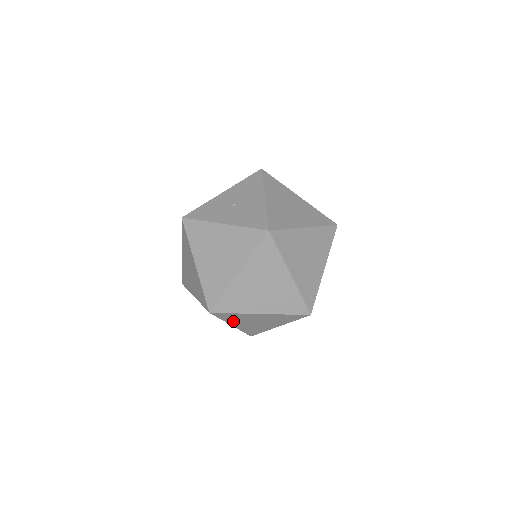
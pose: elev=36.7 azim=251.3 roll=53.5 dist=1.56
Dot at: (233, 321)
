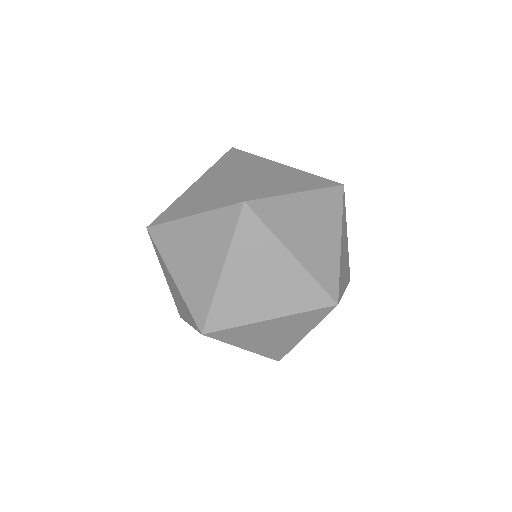
Dot at: (239, 255)
